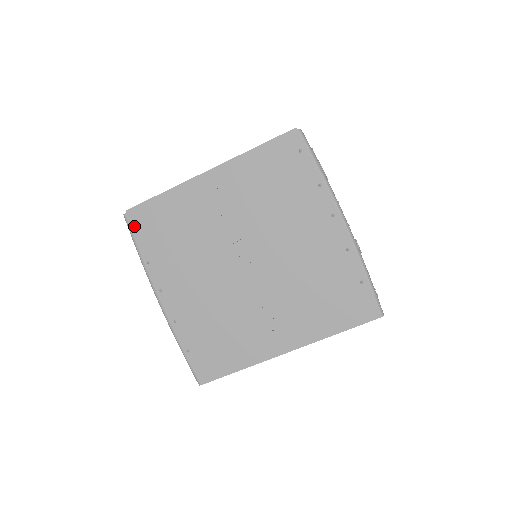
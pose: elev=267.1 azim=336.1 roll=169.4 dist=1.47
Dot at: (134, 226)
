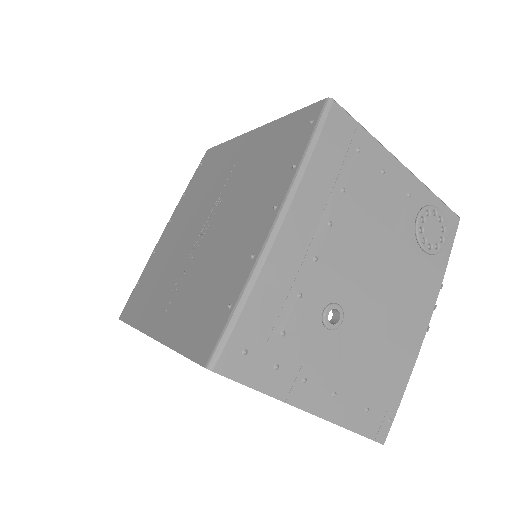
Dot at: (202, 161)
